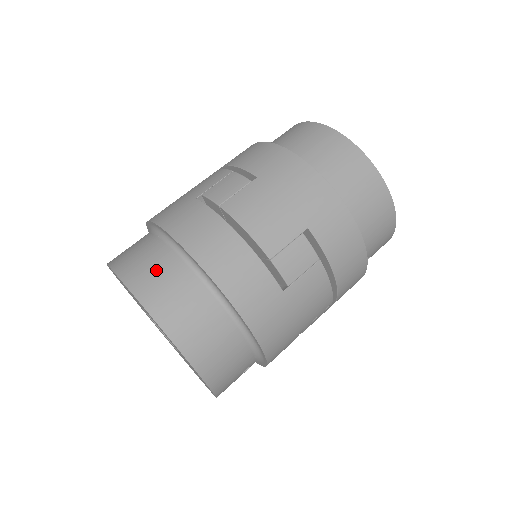
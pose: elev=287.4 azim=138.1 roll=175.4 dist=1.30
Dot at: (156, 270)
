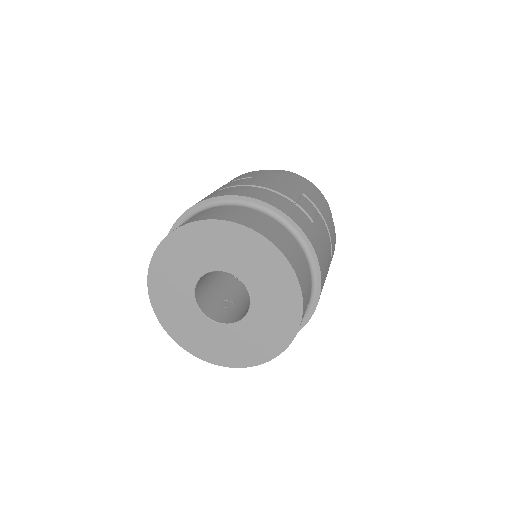
Dot at: (225, 211)
